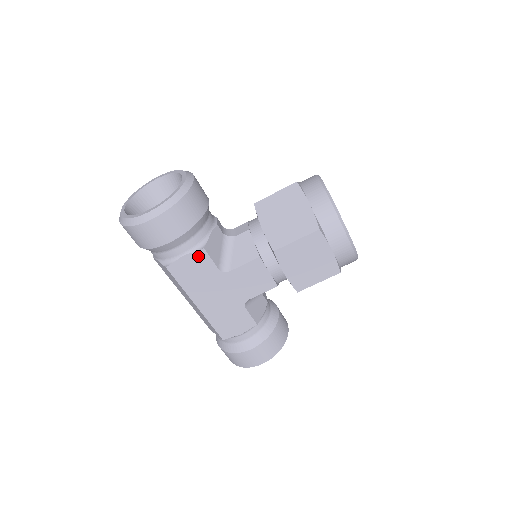
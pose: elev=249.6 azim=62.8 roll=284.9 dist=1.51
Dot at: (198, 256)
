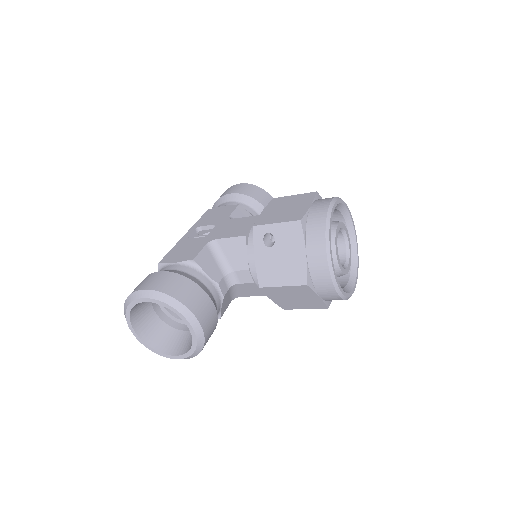
Dot at: occluded
